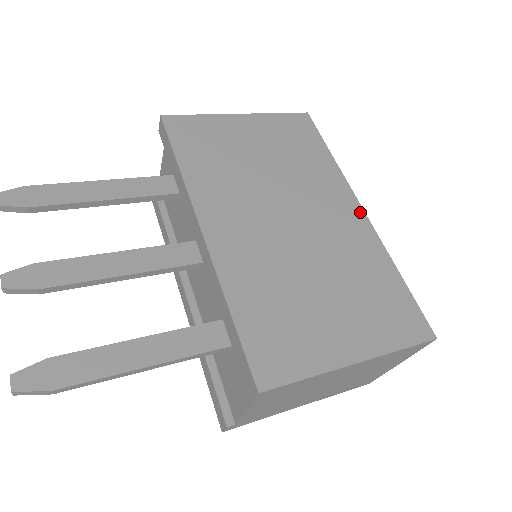
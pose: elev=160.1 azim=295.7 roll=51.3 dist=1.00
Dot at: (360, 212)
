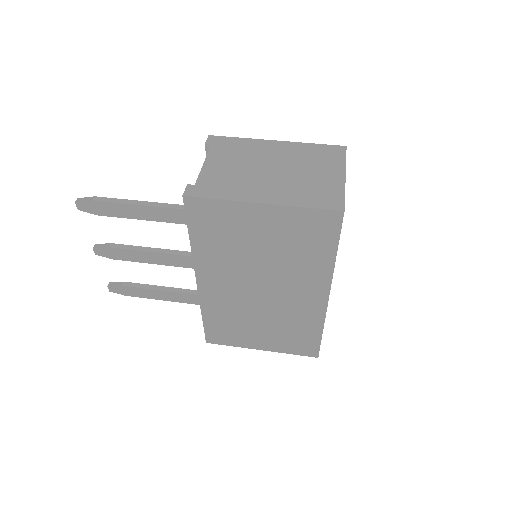
Dot at: (324, 299)
